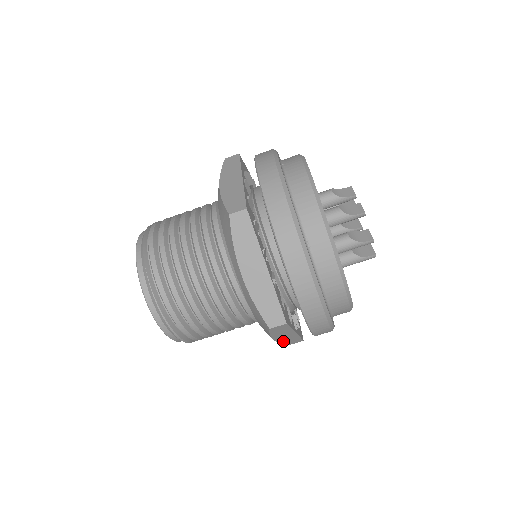
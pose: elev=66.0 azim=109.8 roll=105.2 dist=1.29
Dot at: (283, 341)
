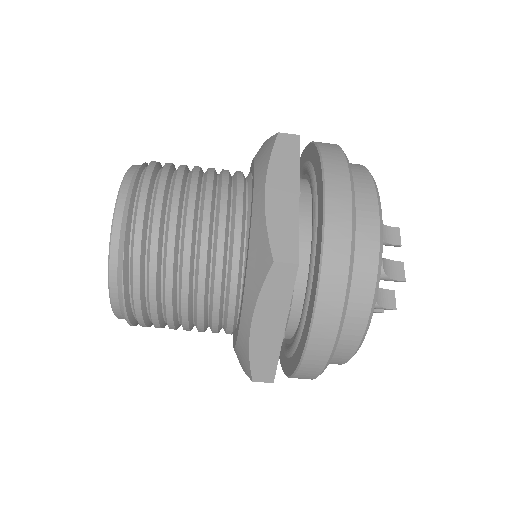
Dot at: occluded
